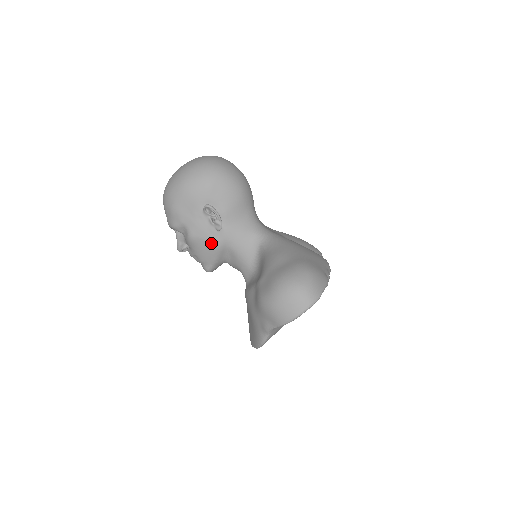
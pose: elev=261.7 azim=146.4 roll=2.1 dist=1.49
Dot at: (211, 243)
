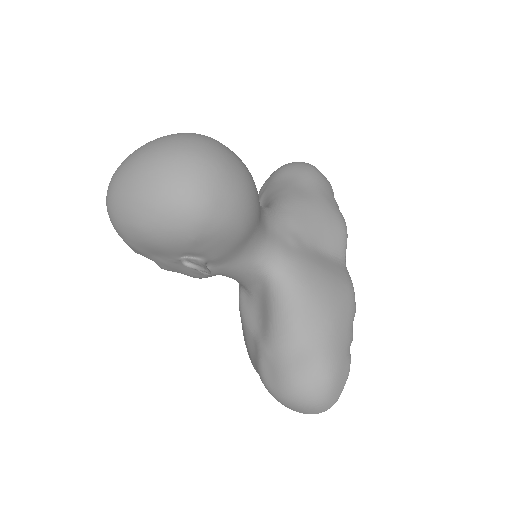
Dot at: (193, 277)
